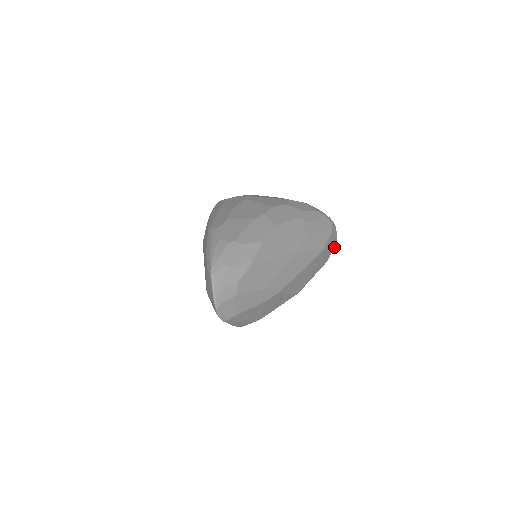
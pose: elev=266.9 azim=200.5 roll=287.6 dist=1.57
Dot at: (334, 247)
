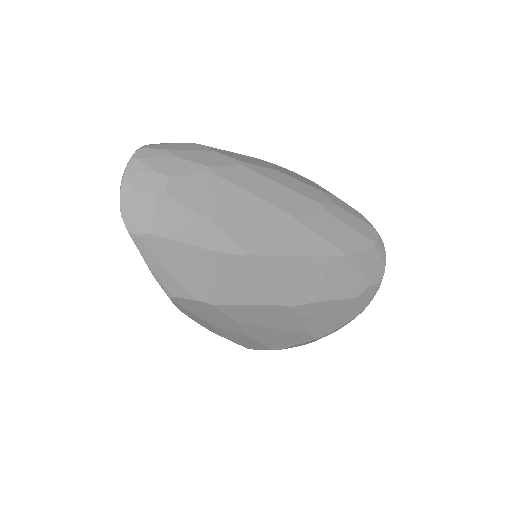
Dot at: (376, 283)
